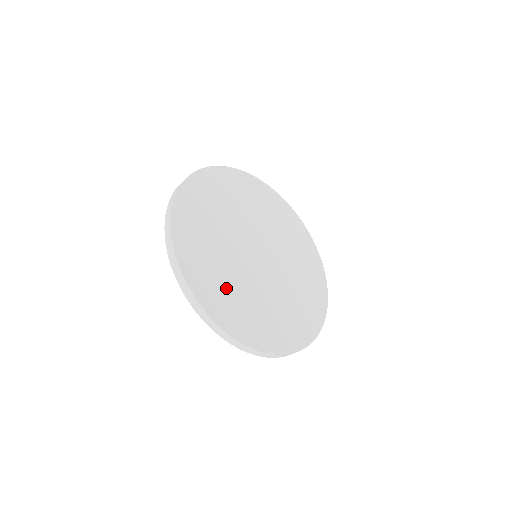
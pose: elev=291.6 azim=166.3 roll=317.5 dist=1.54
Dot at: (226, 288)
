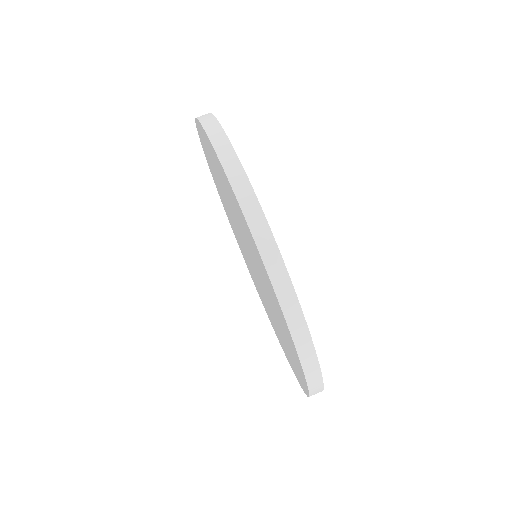
Dot at: occluded
